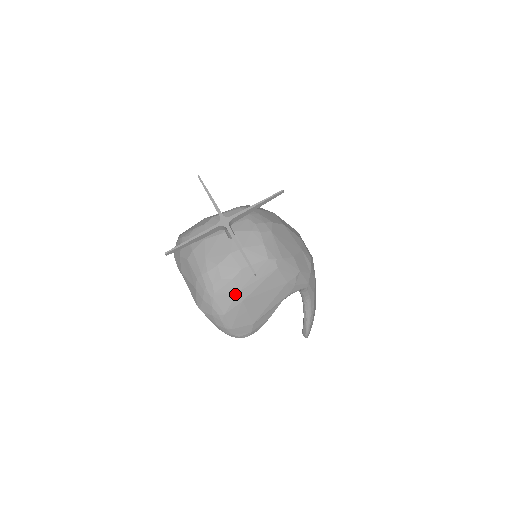
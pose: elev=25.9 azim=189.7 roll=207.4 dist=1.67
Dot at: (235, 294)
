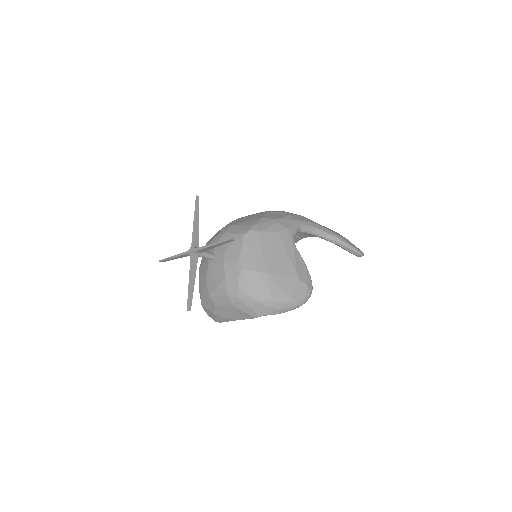
Dot at: (257, 276)
